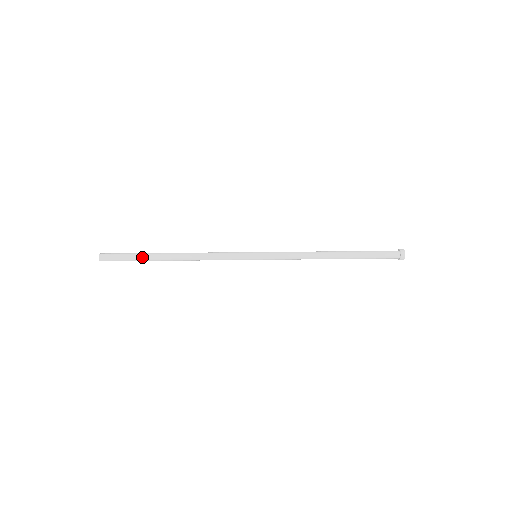
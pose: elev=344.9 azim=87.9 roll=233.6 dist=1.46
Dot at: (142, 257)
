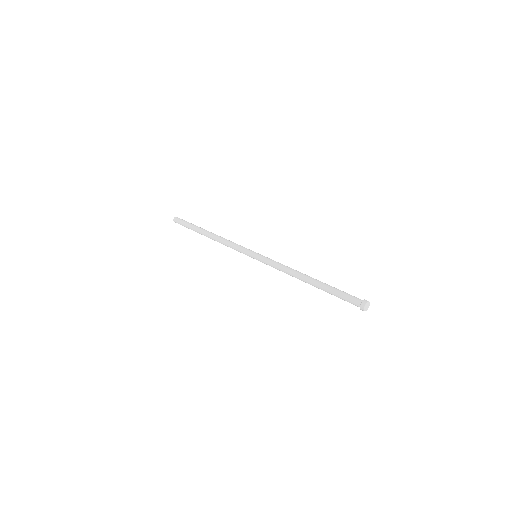
Dot at: (193, 229)
